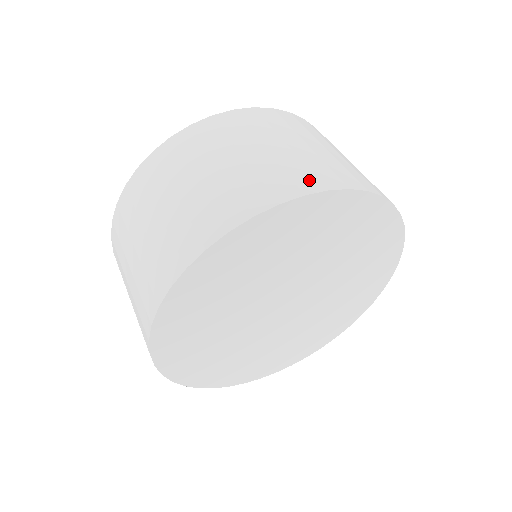
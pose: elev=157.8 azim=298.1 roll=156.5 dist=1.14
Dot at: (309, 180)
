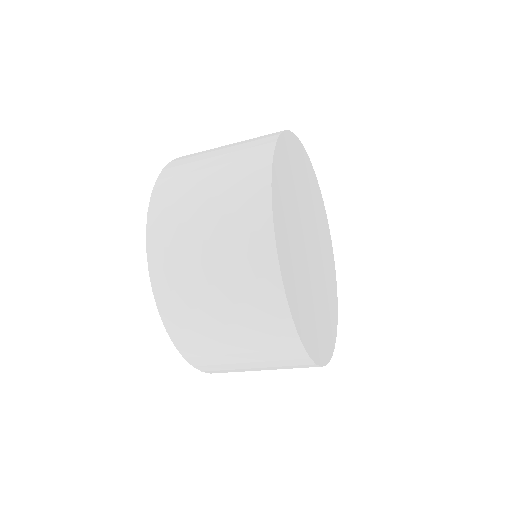
Dot at: occluded
